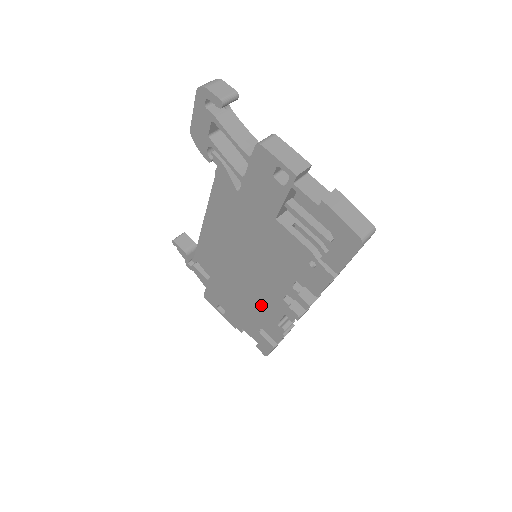
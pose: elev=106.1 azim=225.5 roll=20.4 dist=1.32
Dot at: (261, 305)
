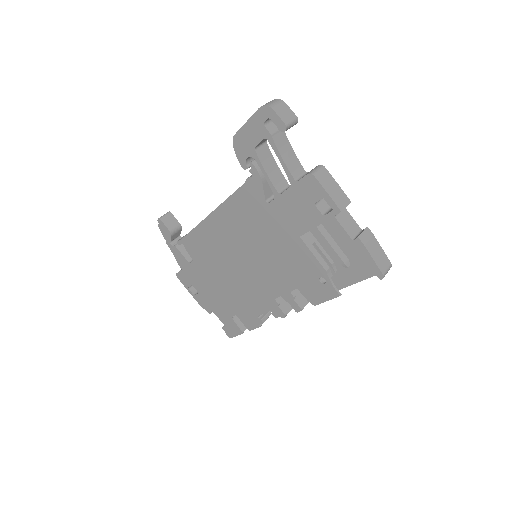
Dot at: (246, 297)
